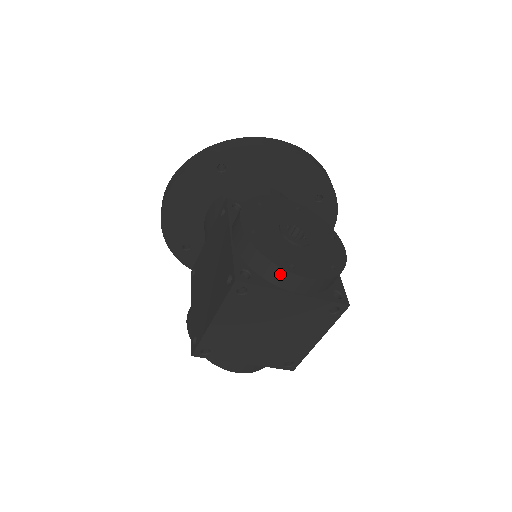
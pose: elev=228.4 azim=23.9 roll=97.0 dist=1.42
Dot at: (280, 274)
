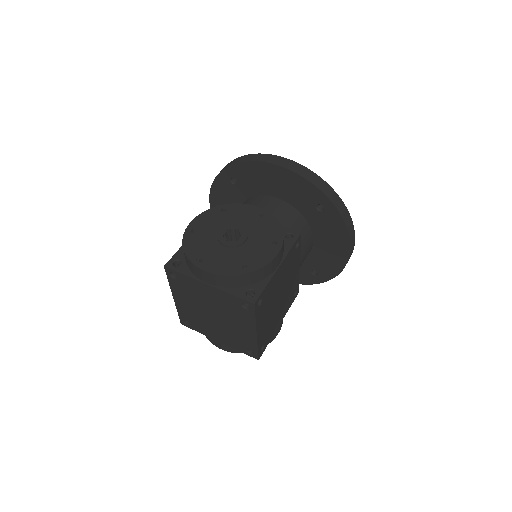
Dot at: (192, 266)
